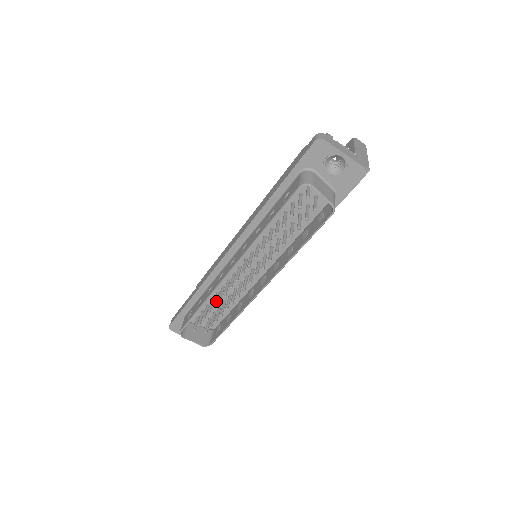
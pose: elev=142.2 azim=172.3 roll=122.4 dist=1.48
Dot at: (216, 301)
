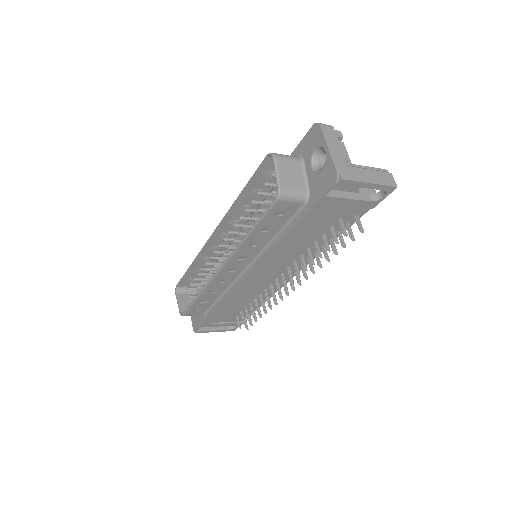
Dot at: (206, 273)
